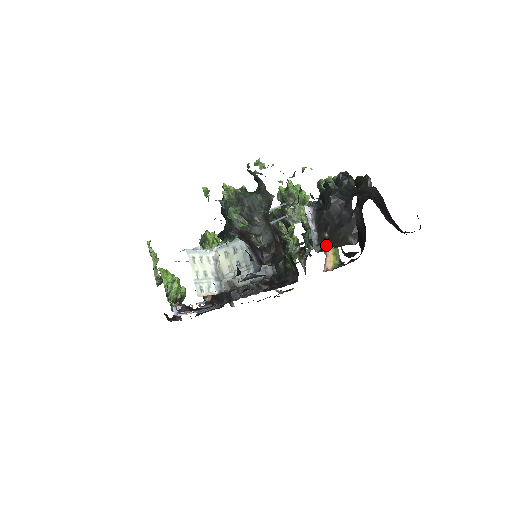
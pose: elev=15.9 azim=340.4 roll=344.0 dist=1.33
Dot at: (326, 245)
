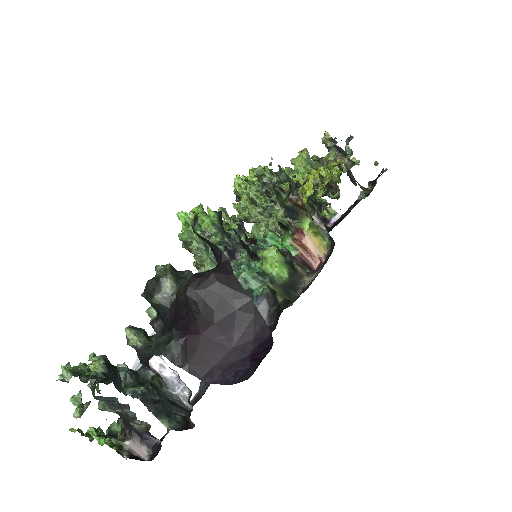
Dot at: occluded
